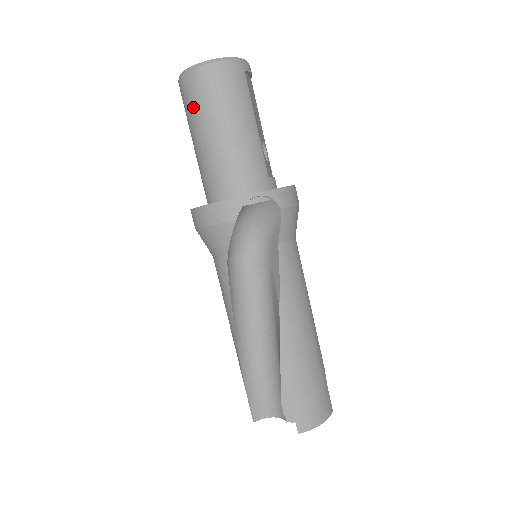
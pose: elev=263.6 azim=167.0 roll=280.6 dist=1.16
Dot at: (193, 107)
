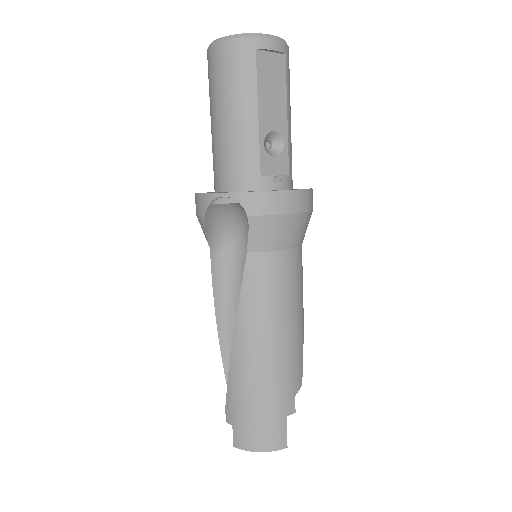
Dot at: (209, 89)
